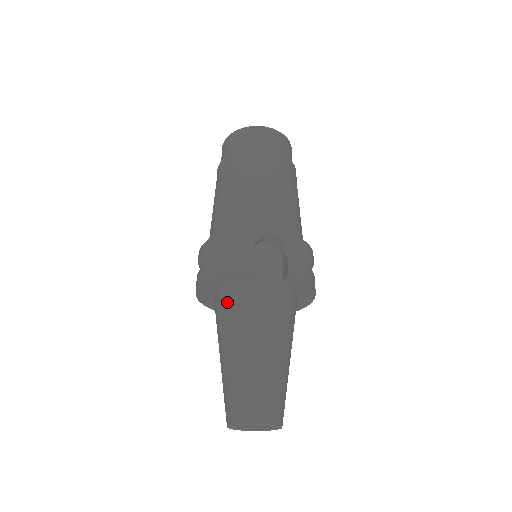
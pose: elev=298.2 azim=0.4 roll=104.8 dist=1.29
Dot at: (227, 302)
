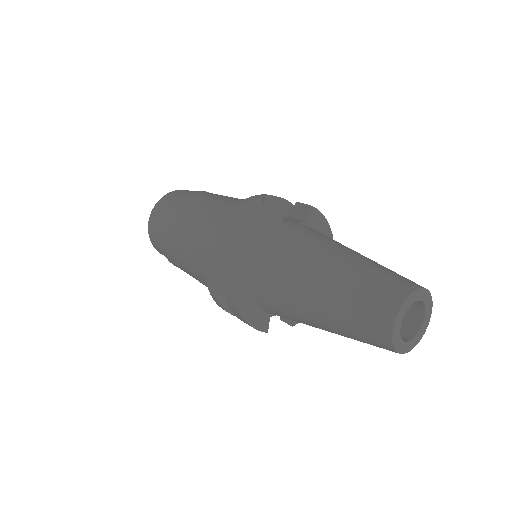
Dot at: (279, 254)
